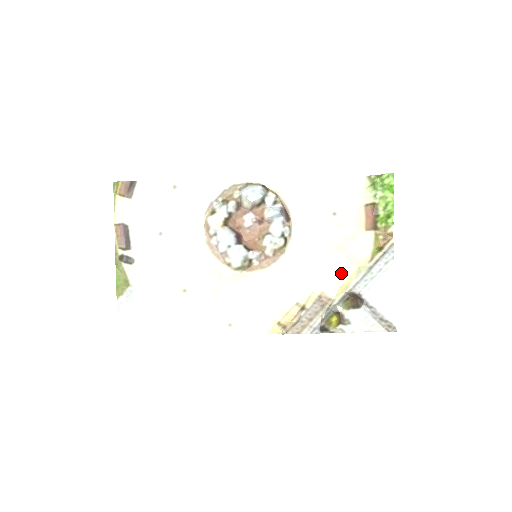
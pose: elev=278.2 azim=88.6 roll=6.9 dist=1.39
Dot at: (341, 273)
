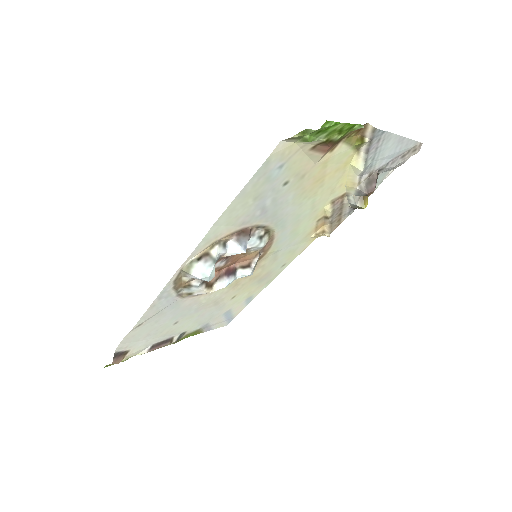
Dot at: (337, 182)
